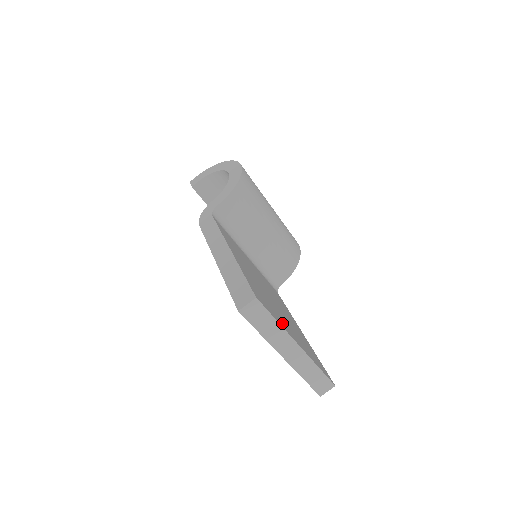
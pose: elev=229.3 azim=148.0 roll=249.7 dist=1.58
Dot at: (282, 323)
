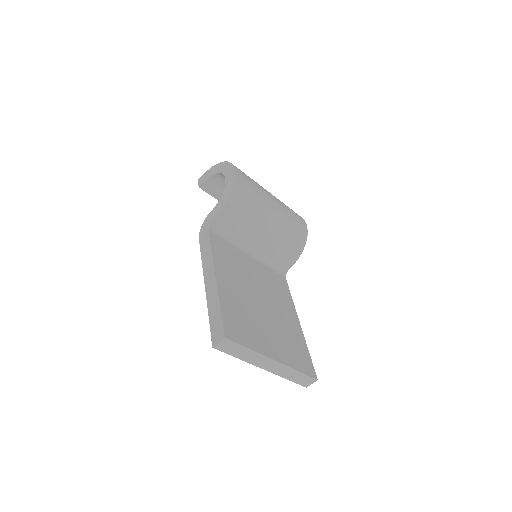
Dot at: (259, 344)
